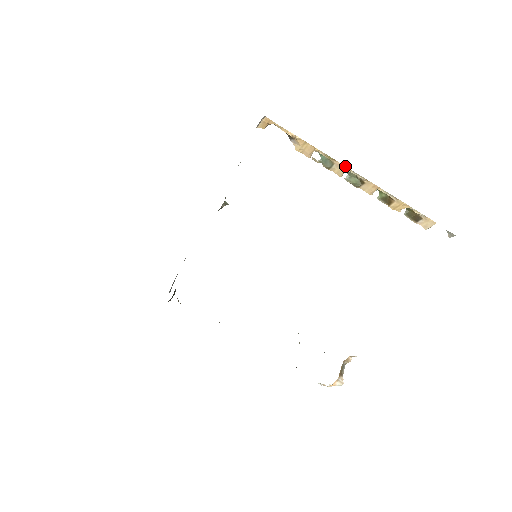
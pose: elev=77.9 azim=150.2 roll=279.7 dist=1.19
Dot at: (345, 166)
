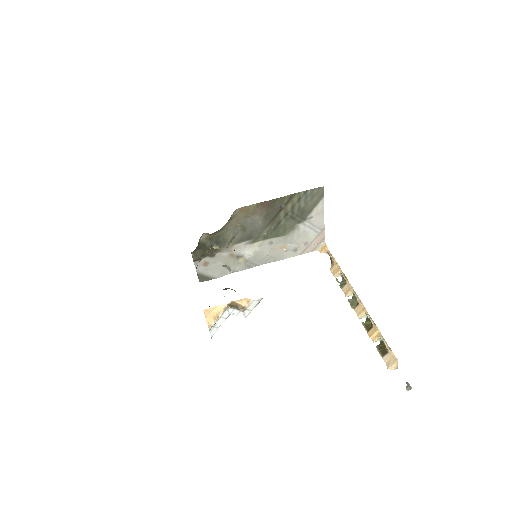
Dot at: occluded
